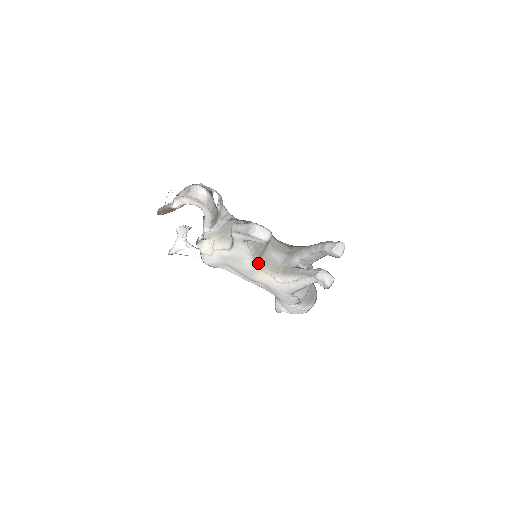
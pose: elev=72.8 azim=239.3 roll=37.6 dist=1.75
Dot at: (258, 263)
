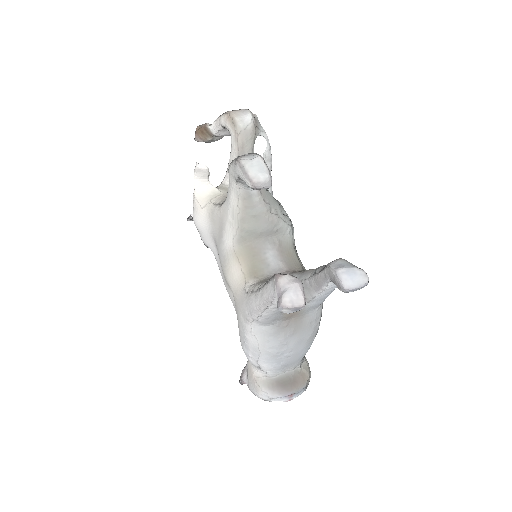
Dot at: (241, 246)
